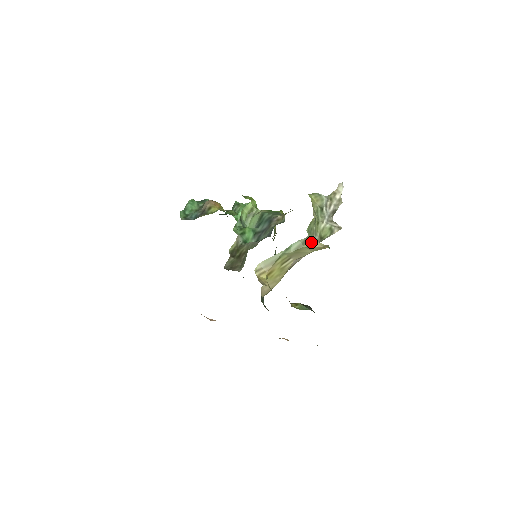
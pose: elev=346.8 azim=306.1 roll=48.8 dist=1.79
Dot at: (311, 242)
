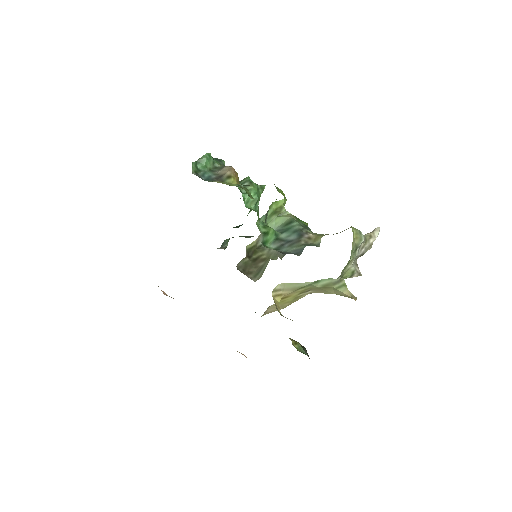
Dot at: (342, 286)
